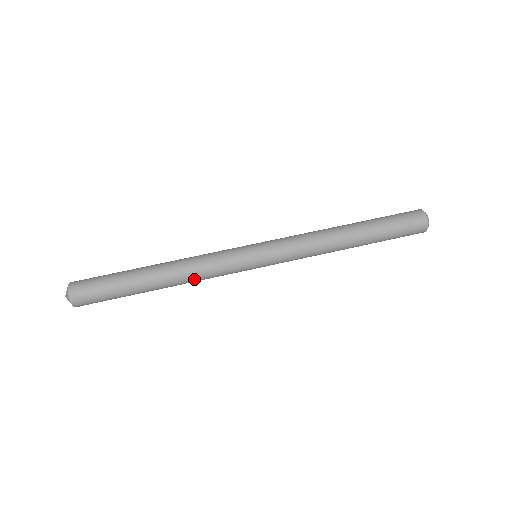
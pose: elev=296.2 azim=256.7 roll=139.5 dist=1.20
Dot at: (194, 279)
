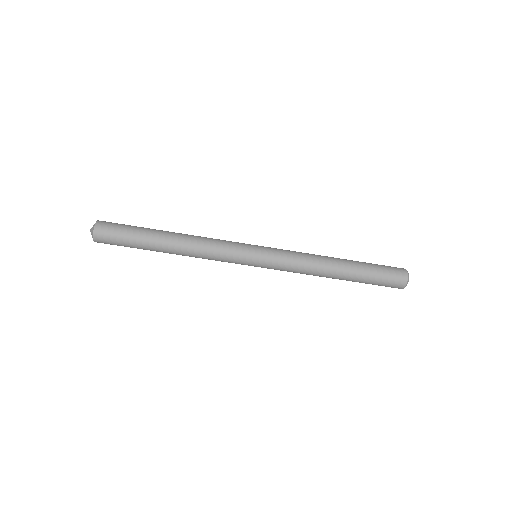
Dot at: (199, 256)
